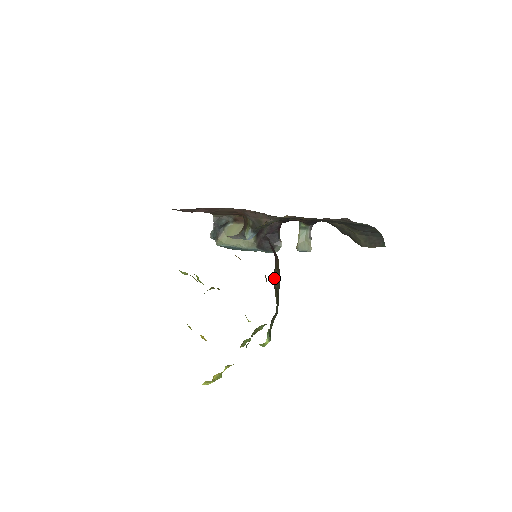
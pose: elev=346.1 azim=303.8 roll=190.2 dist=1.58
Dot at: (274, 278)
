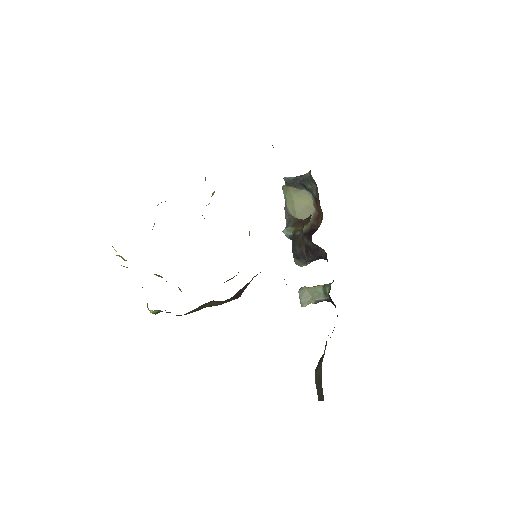
Dot at: (213, 301)
